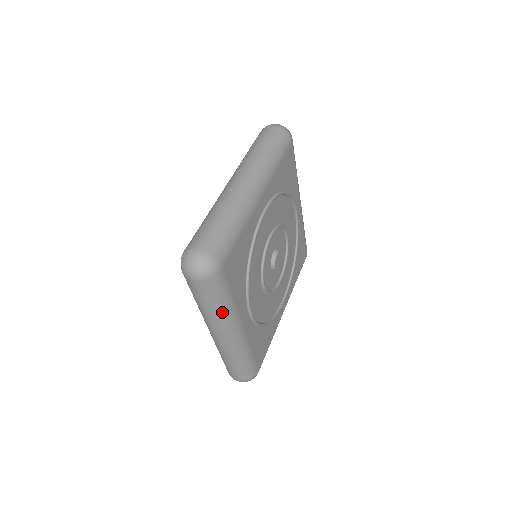
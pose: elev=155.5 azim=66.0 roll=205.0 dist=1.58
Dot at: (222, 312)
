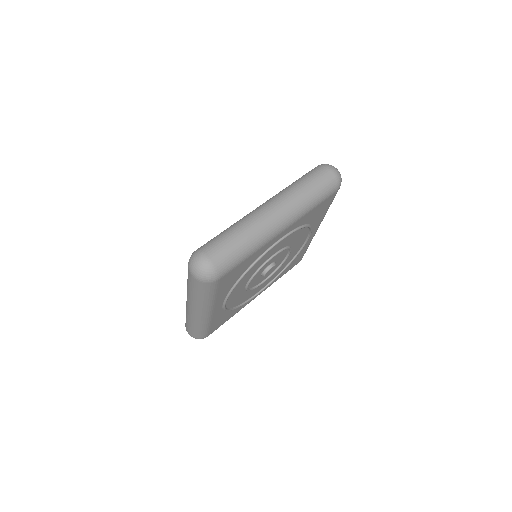
Dot at: (202, 301)
